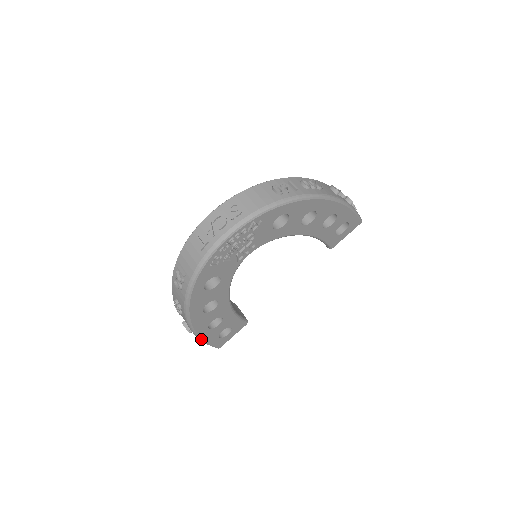
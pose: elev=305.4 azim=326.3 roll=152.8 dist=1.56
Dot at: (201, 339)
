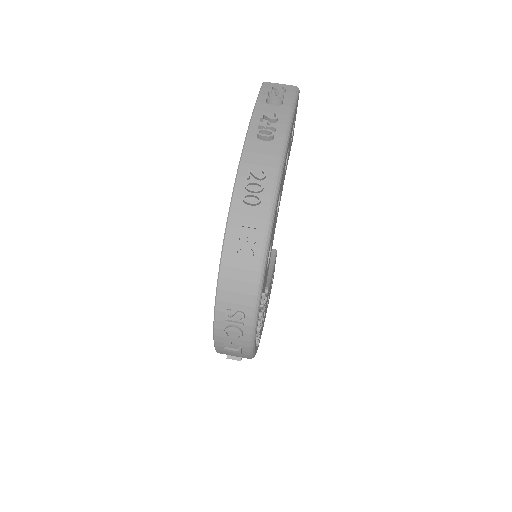
Dot at: occluded
